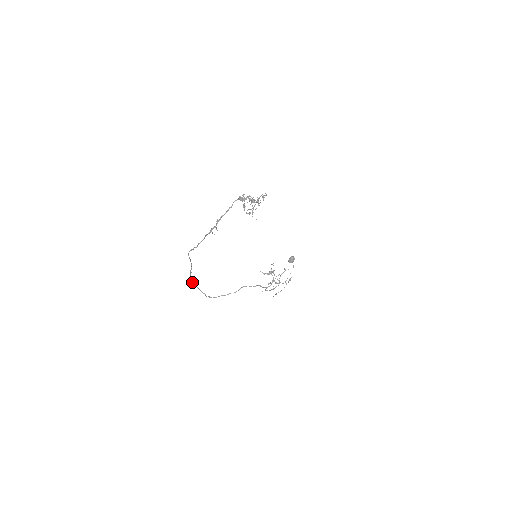
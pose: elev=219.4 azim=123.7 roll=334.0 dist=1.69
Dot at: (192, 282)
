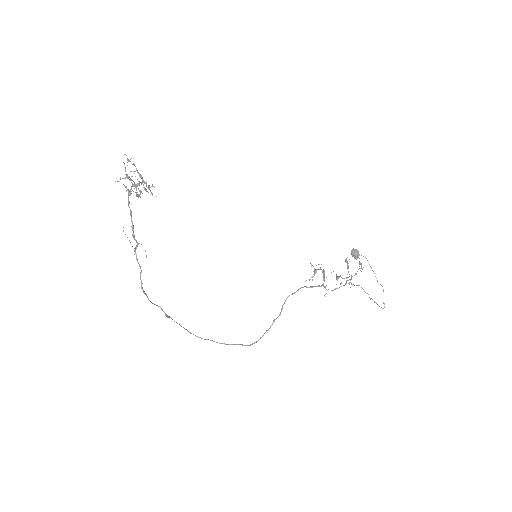
Dot at: (204, 339)
